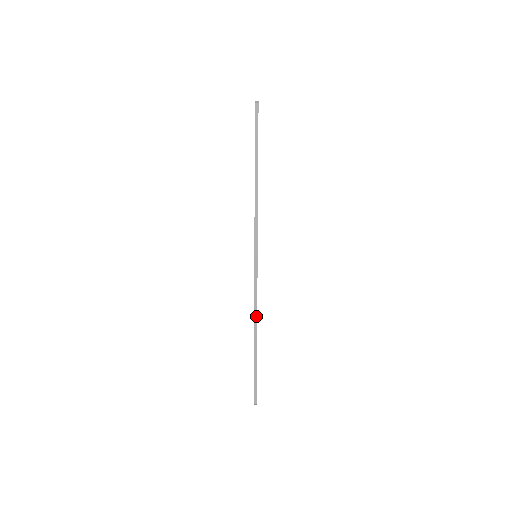
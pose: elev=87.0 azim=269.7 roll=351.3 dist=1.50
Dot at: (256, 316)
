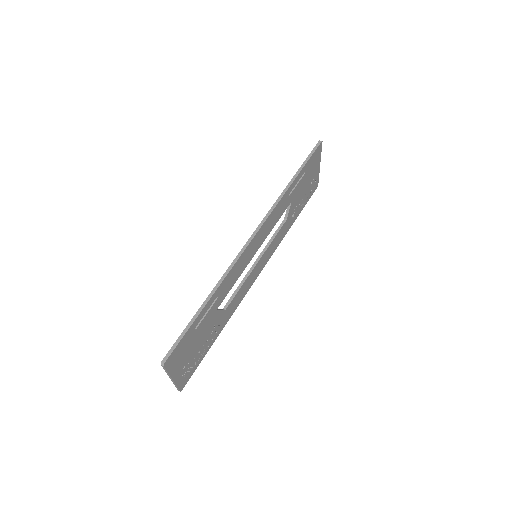
Dot at: (225, 275)
